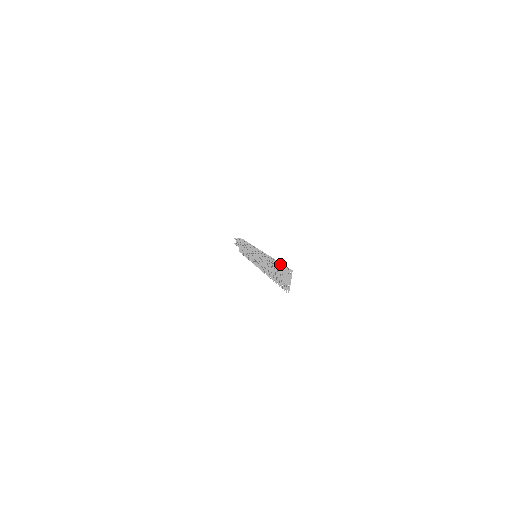
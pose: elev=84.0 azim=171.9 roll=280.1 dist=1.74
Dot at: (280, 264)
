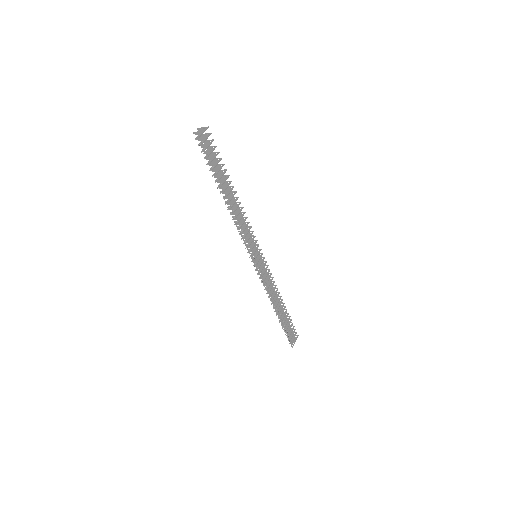
Dot at: (219, 158)
